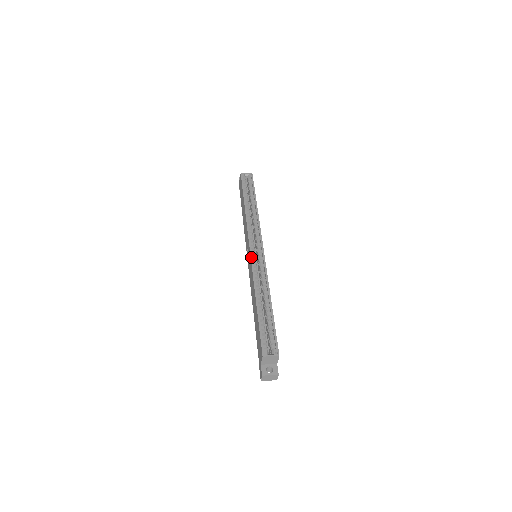
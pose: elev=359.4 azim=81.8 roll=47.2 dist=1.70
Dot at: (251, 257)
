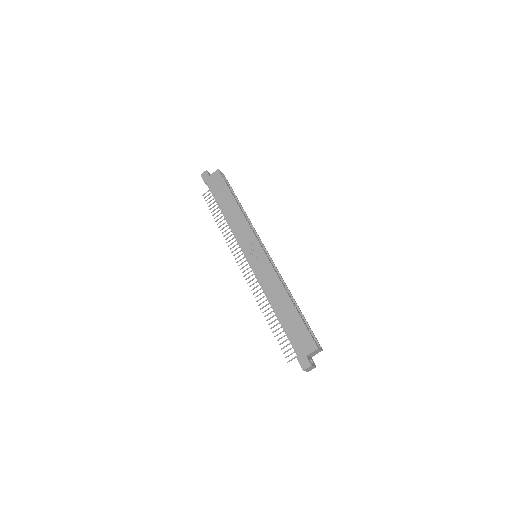
Dot at: (267, 256)
